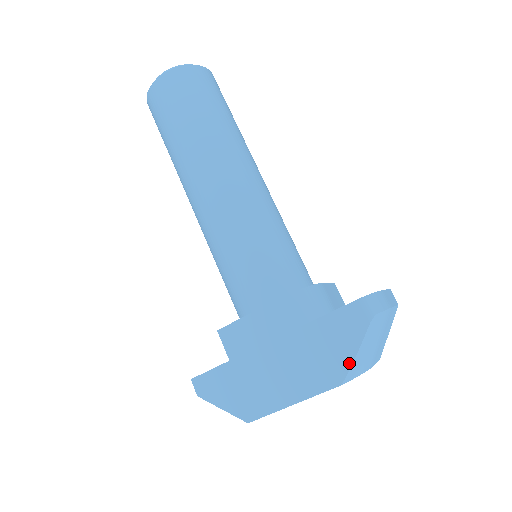
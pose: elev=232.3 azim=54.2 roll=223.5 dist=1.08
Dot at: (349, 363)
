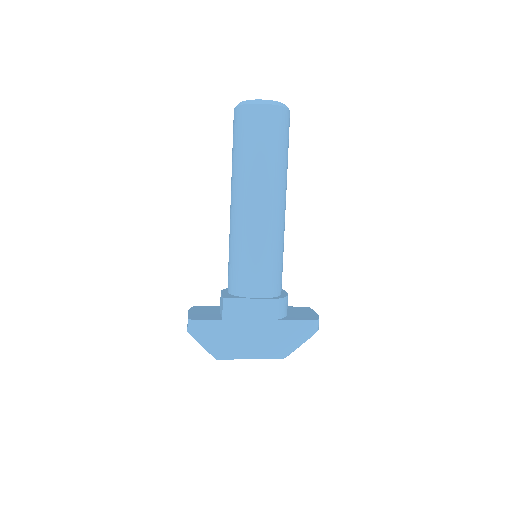
Dot at: (293, 350)
